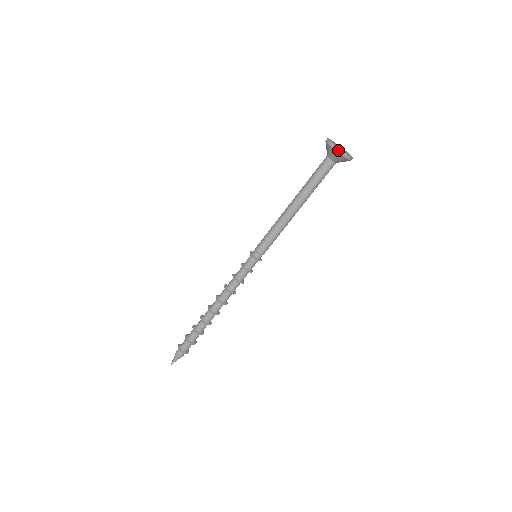
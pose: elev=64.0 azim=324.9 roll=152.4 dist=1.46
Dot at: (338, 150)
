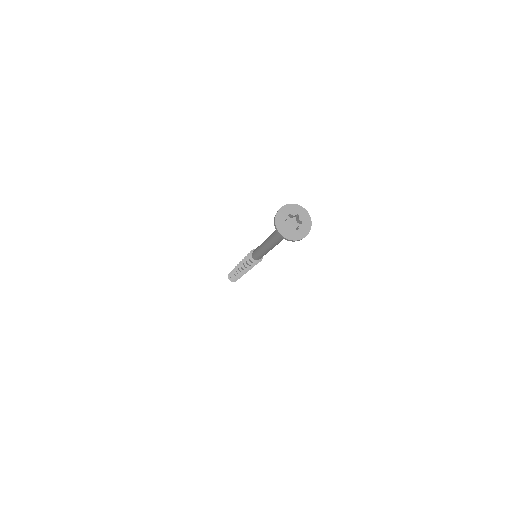
Dot at: (279, 234)
